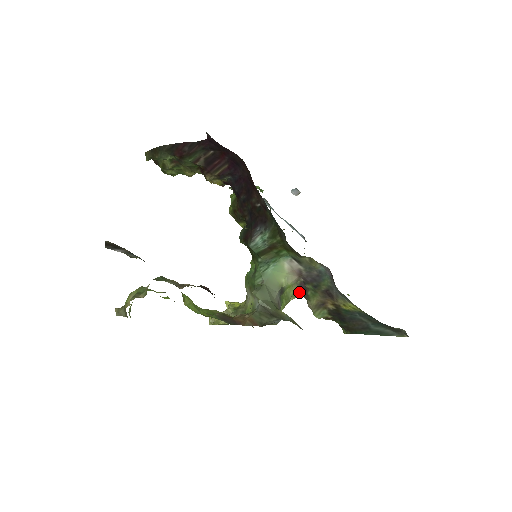
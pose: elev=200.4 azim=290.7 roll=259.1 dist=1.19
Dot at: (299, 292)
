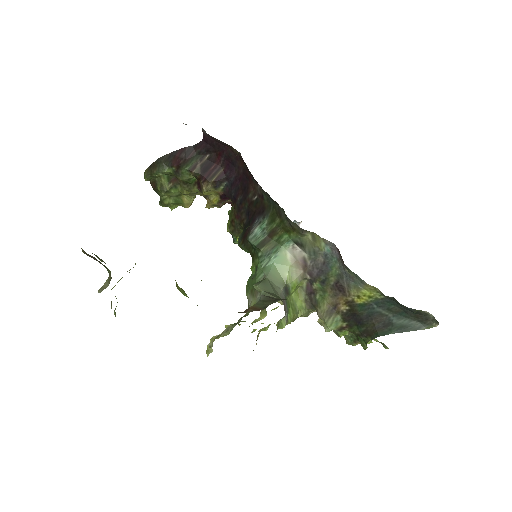
Dot at: (307, 303)
